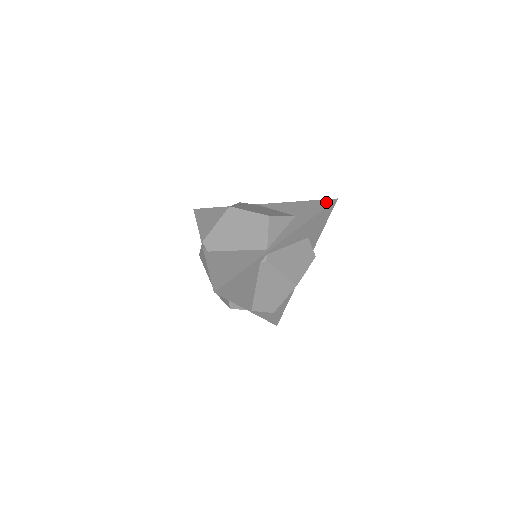
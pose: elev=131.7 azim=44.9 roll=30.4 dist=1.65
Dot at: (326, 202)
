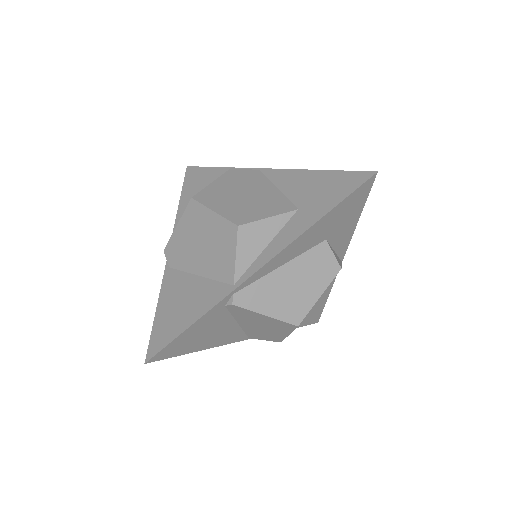
Dot at: (355, 179)
